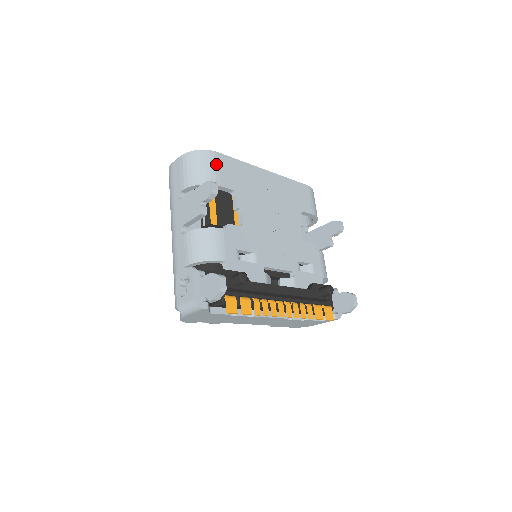
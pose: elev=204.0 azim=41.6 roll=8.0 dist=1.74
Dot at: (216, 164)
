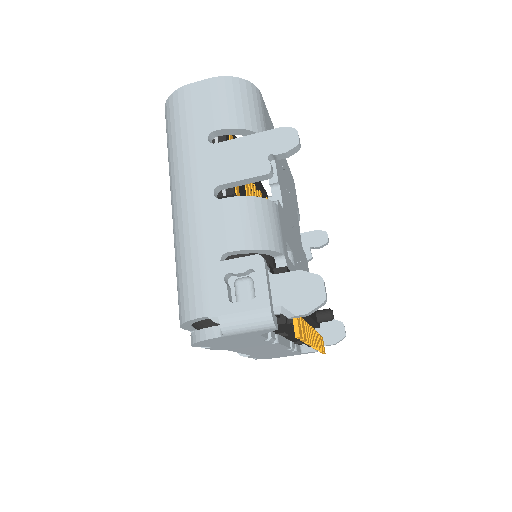
Dot at: (262, 109)
